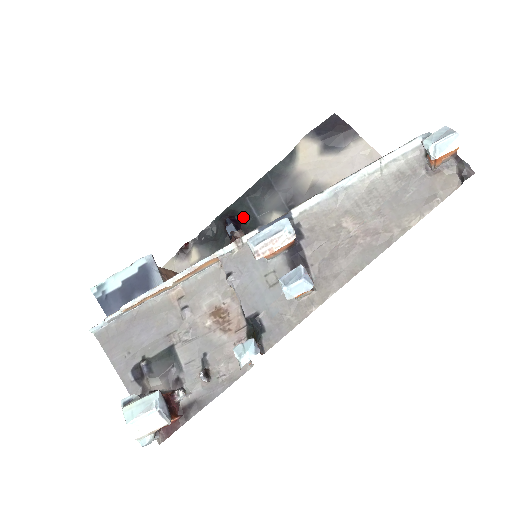
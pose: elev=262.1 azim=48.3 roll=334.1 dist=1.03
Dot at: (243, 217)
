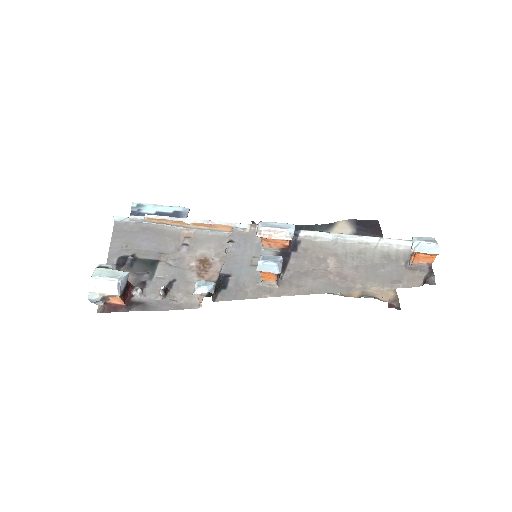
Dot at: occluded
